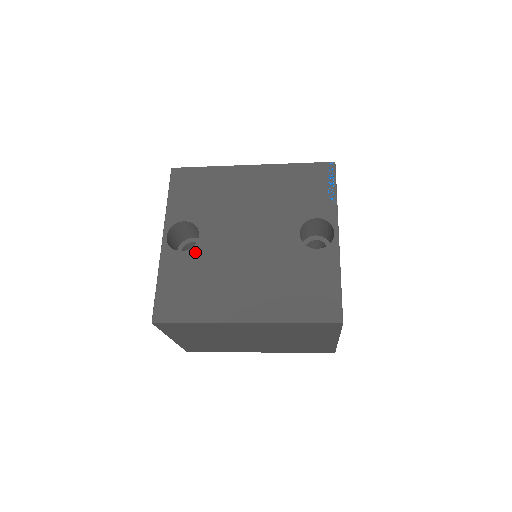
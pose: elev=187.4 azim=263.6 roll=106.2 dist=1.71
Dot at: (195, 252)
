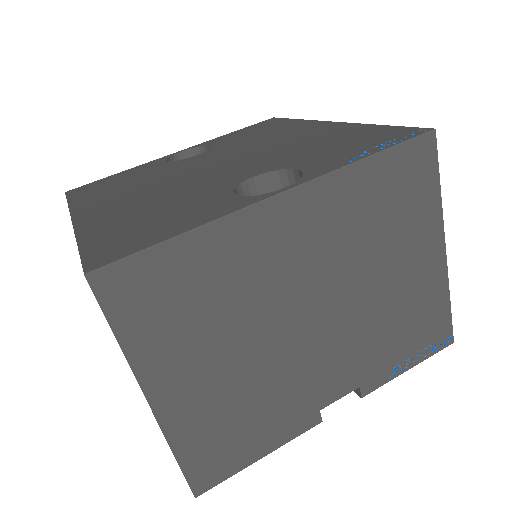
Dot at: (170, 164)
